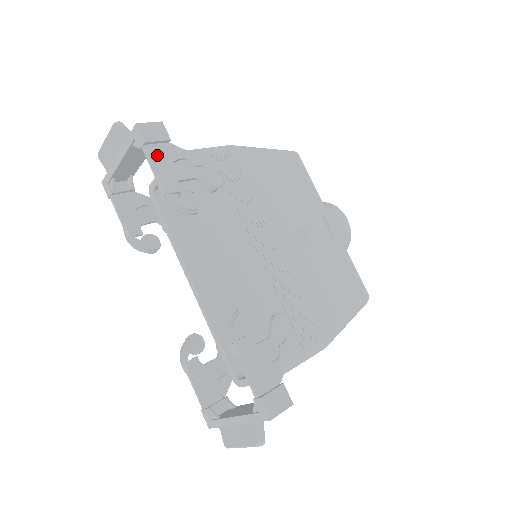
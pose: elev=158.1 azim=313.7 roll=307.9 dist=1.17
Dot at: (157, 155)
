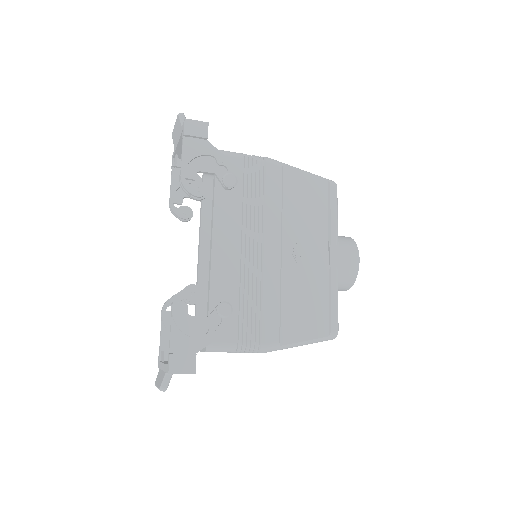
Dot at: (191, 147)
